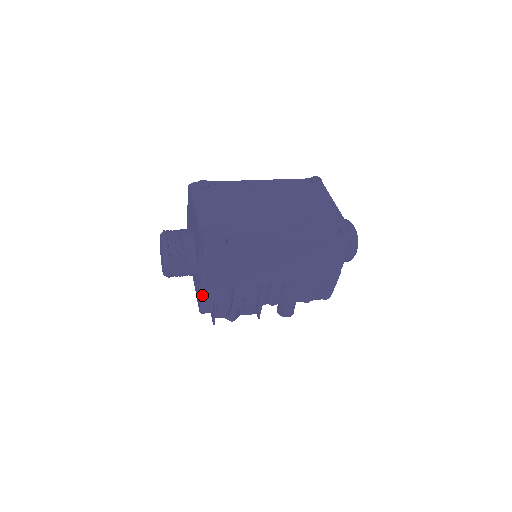
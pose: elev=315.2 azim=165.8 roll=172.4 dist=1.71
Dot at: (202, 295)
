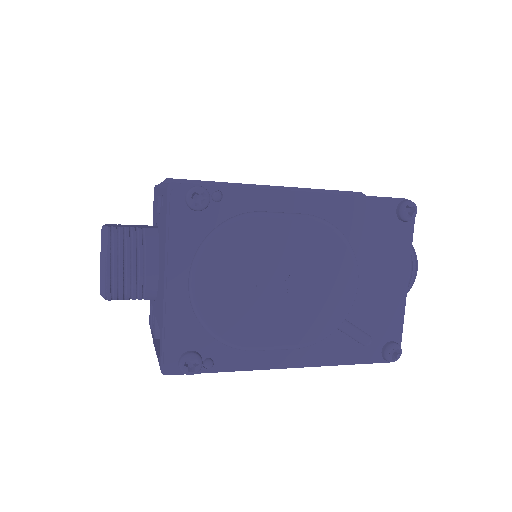
Dot at: occluded
